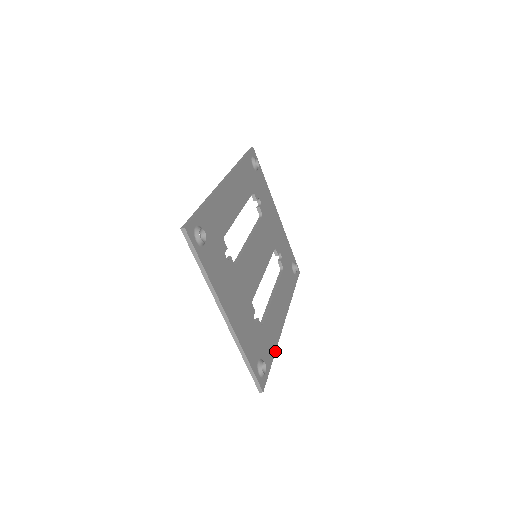
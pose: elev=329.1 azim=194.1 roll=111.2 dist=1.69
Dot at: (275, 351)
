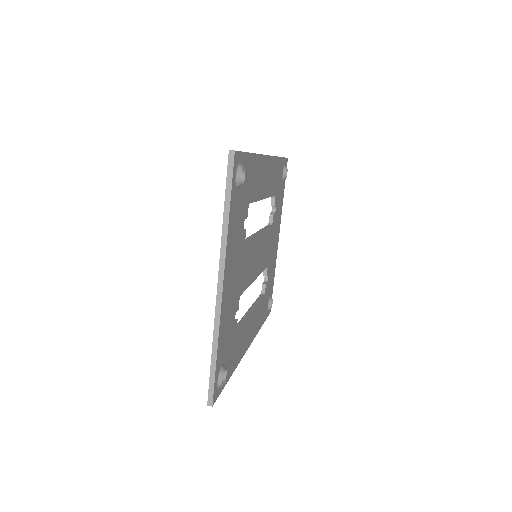
Dot at: occluded
